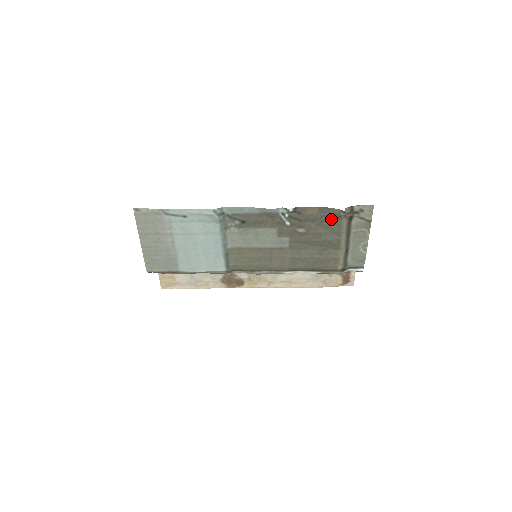
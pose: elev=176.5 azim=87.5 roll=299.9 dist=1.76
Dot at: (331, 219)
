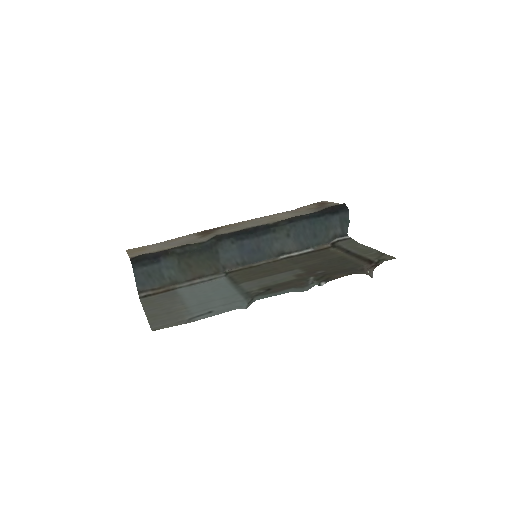
Dot at: (353, 268)
